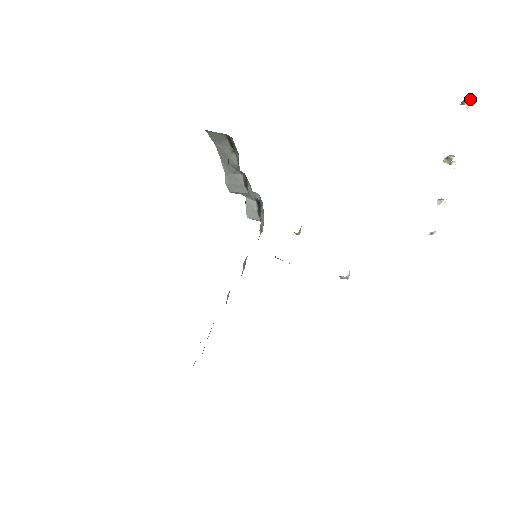
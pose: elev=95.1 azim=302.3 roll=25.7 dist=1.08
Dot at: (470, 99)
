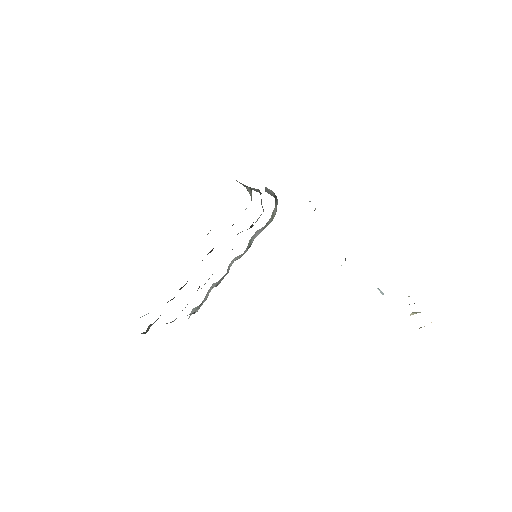
Dot at: occluded
